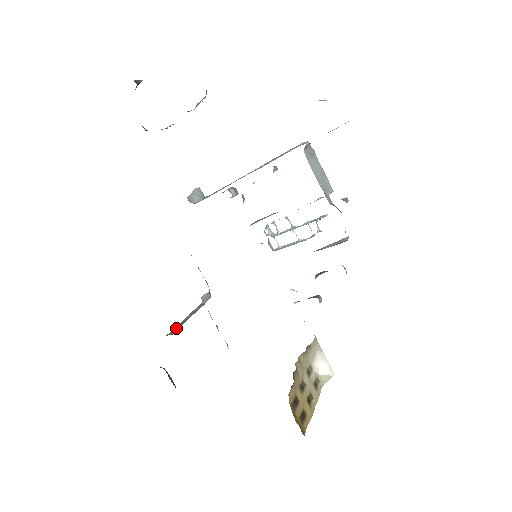
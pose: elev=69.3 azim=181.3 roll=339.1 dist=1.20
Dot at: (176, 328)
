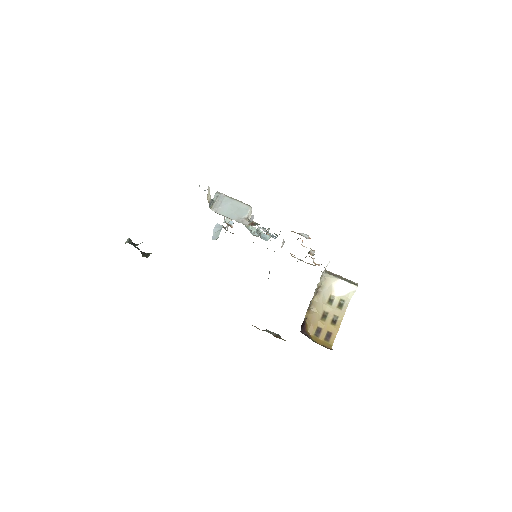
Dot at: occluded
